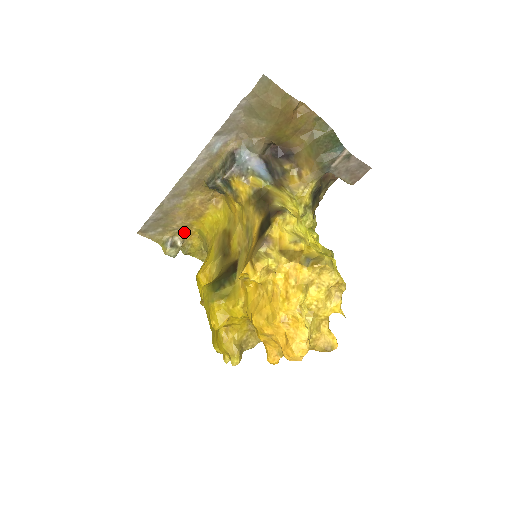
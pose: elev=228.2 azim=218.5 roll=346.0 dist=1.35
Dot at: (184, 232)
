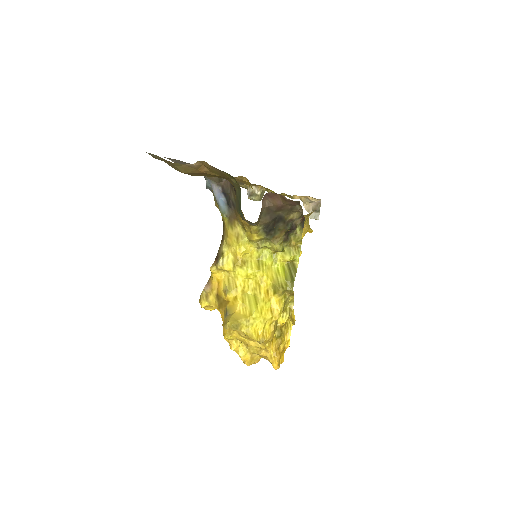
Dot at: (255, 185)
